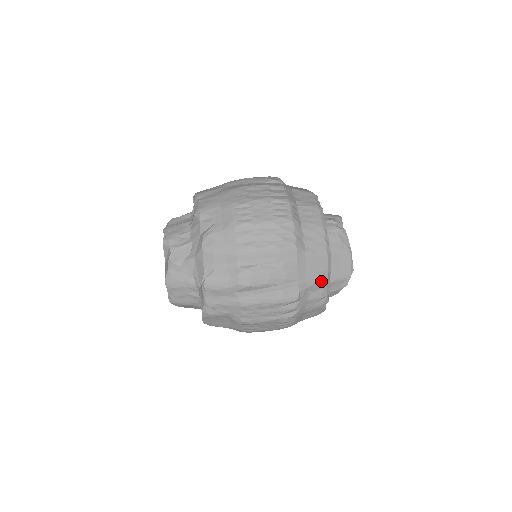
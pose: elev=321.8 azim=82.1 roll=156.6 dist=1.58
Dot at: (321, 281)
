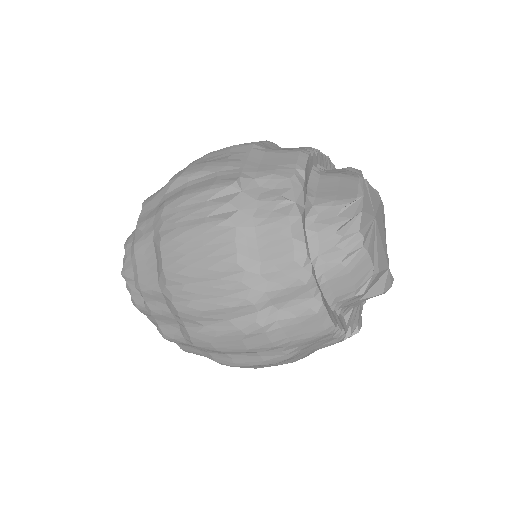
Dot at: (282, 175)
